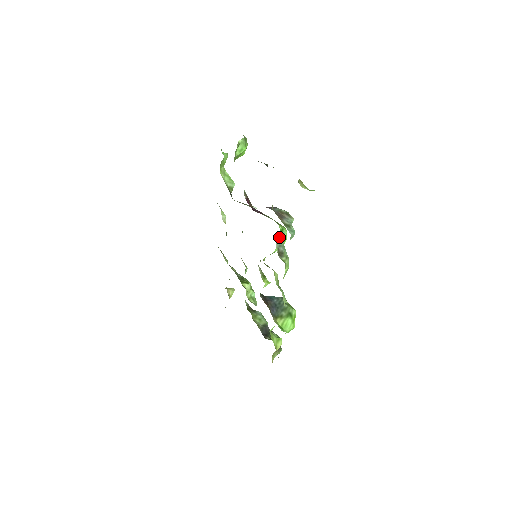
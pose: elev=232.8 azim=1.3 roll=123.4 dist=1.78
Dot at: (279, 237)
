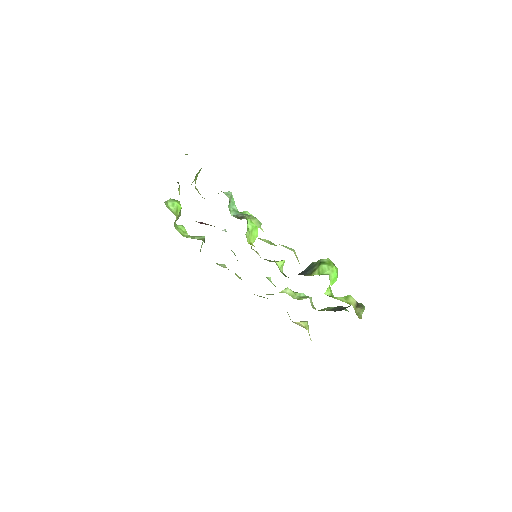
Dot at: (229, 210)
